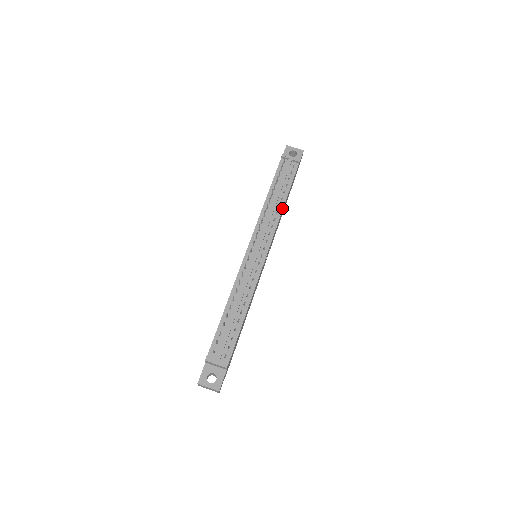
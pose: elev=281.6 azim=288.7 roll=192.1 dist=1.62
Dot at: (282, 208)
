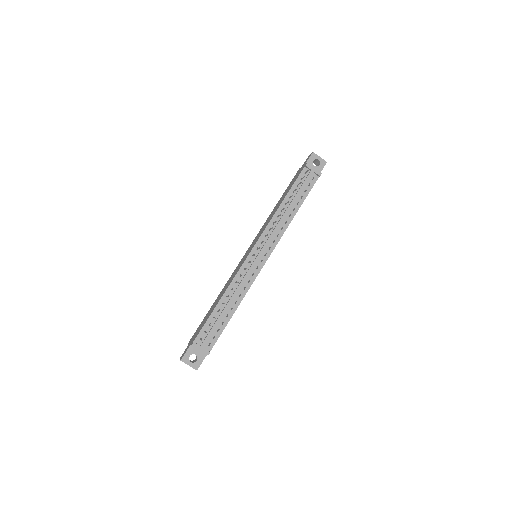
Dot at: (292, 219)
